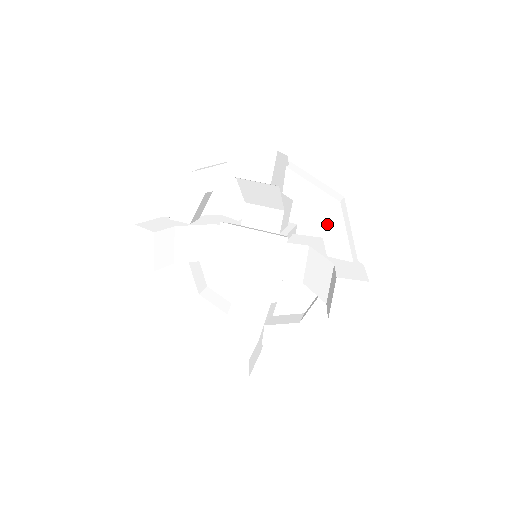
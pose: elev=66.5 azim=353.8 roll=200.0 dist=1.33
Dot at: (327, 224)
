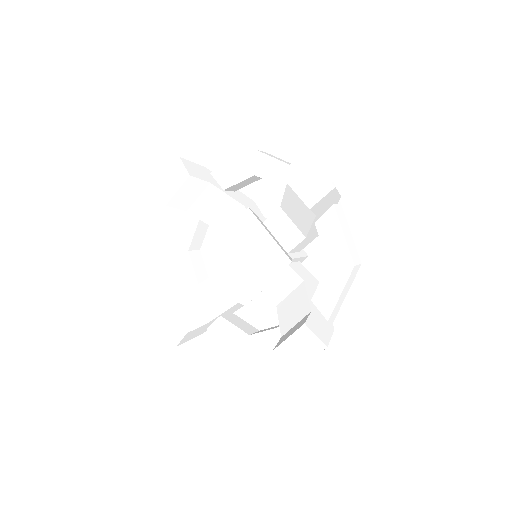
Dot at: (331, 275)
